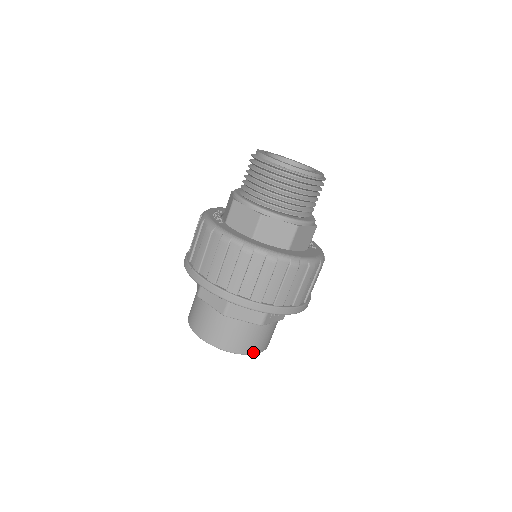
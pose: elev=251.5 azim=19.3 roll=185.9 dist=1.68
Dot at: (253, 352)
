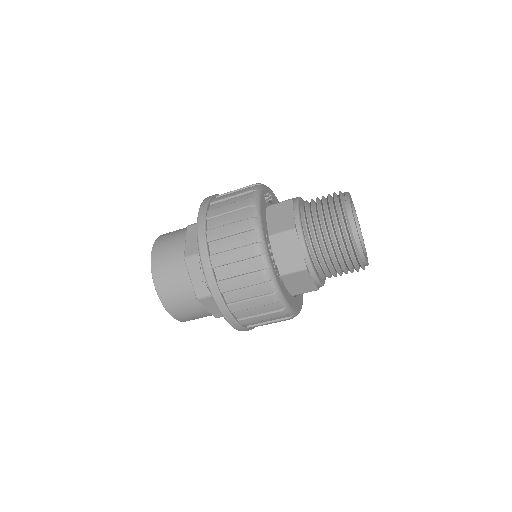
Dot at: occluded
